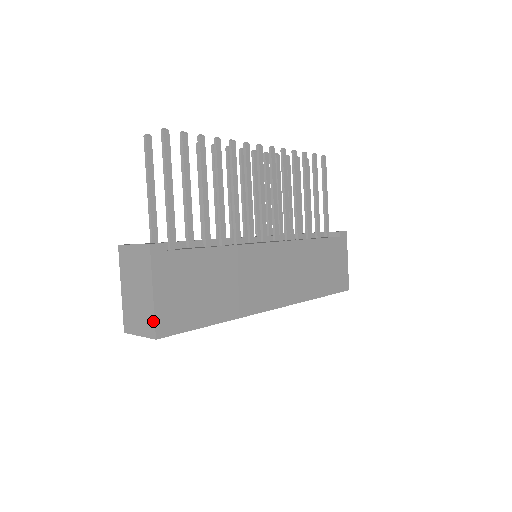
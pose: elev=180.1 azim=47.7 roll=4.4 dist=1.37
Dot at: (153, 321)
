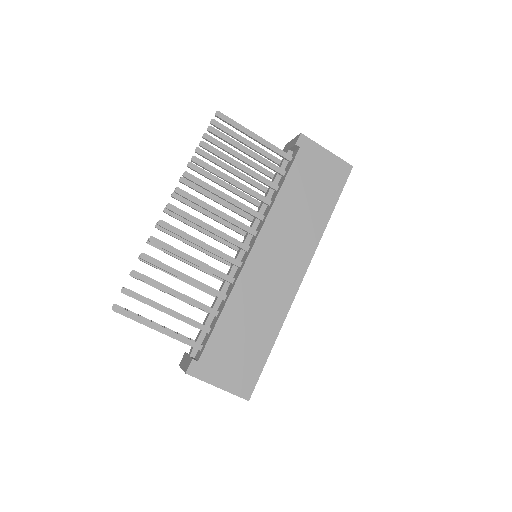
Dot at: occluded
